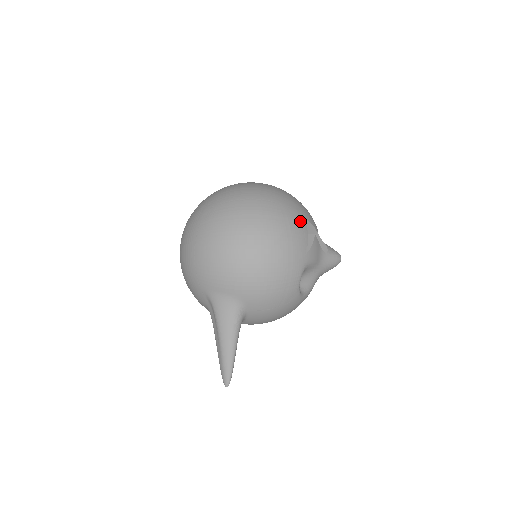
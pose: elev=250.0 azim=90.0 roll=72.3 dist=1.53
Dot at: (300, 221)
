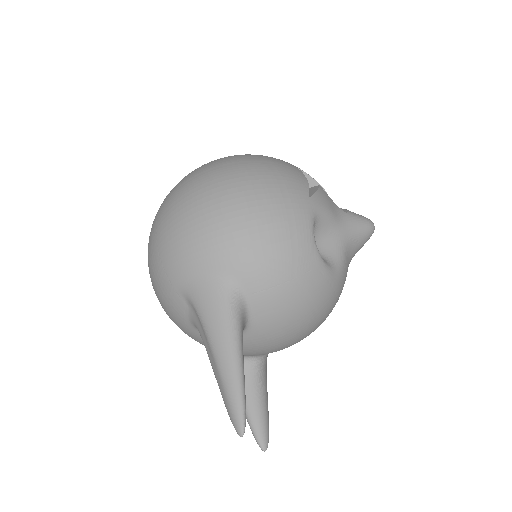
Dot at: (291, 167)
